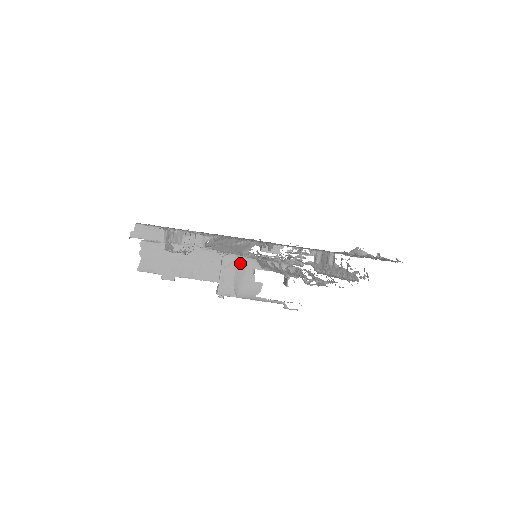
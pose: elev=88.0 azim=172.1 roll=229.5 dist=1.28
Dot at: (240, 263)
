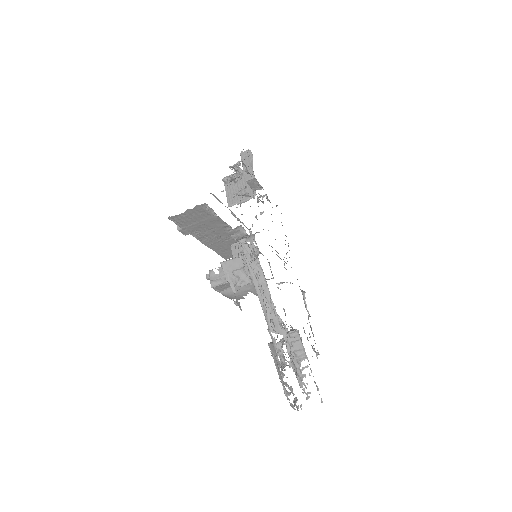
Dot at: (250, 285)
